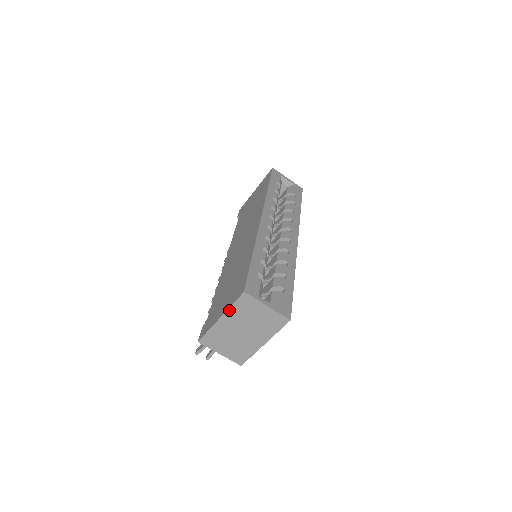
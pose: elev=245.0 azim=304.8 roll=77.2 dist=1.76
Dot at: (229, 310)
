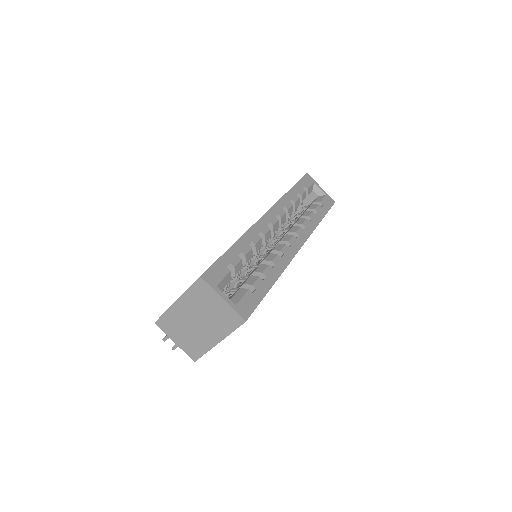
Dot at: (185, 294)
